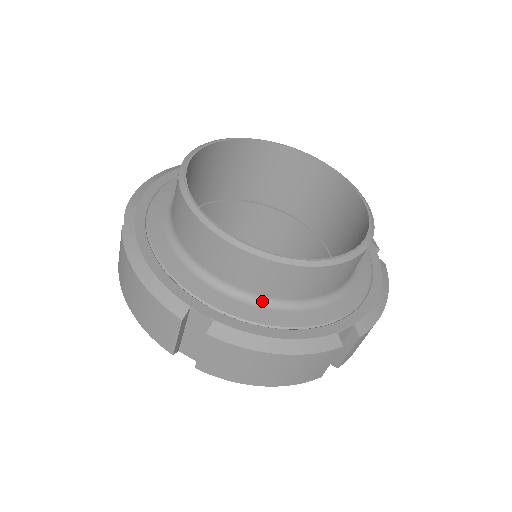
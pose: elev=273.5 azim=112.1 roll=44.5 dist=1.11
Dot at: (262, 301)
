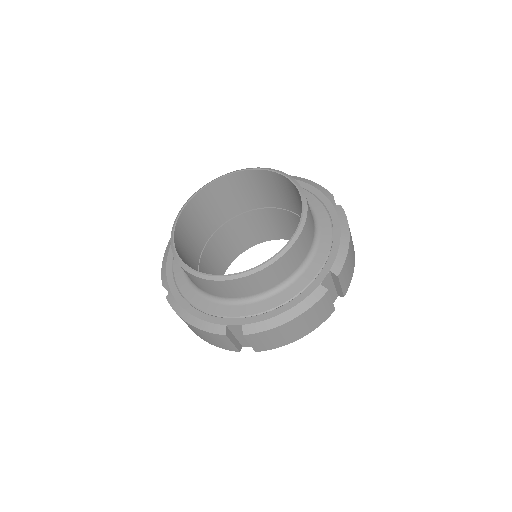
Dot at: (264, 295)
